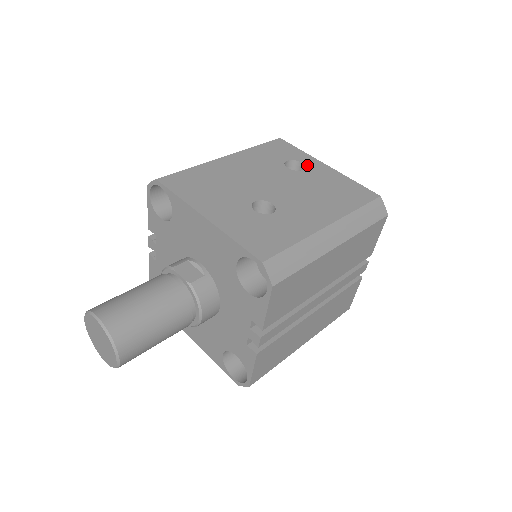
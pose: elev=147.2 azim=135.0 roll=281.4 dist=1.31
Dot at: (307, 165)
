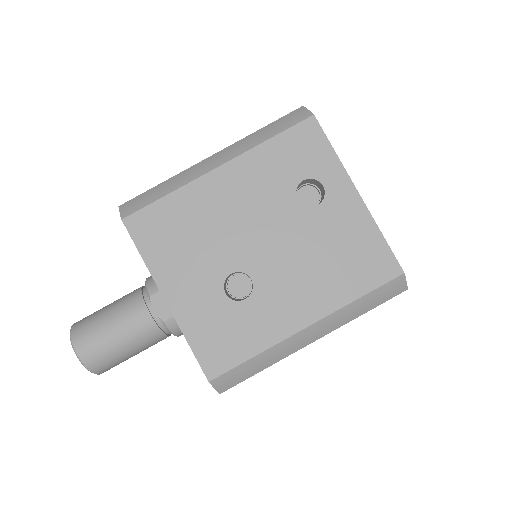
Dot at: (329, 193)
